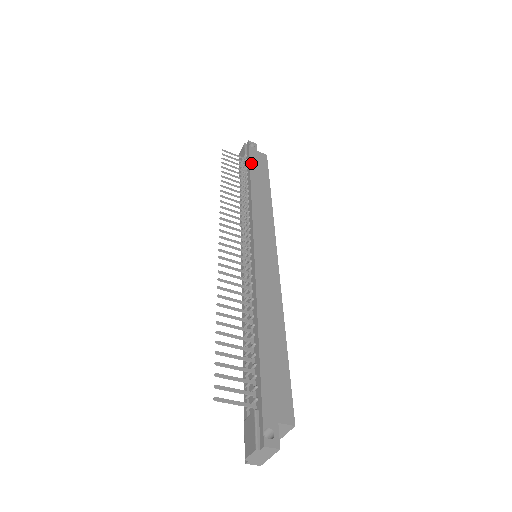
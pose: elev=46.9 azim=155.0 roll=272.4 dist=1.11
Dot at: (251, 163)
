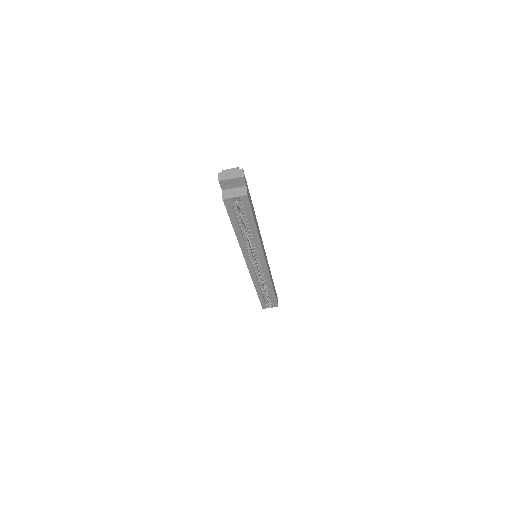
Dot at: occluded
